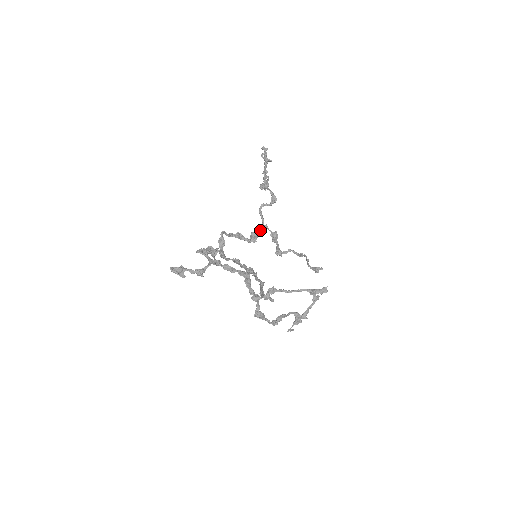
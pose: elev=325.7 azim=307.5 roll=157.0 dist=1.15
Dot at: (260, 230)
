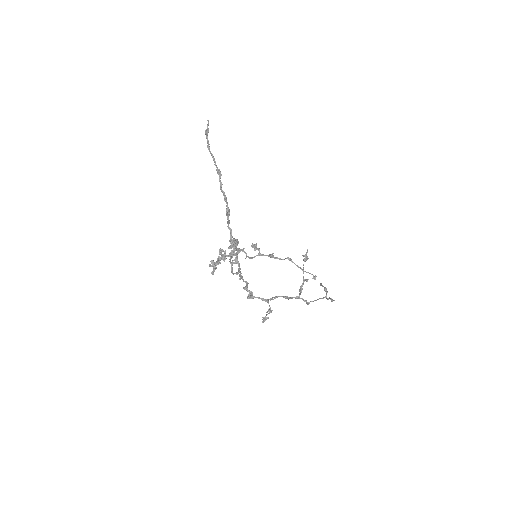
Dot at: occluded
